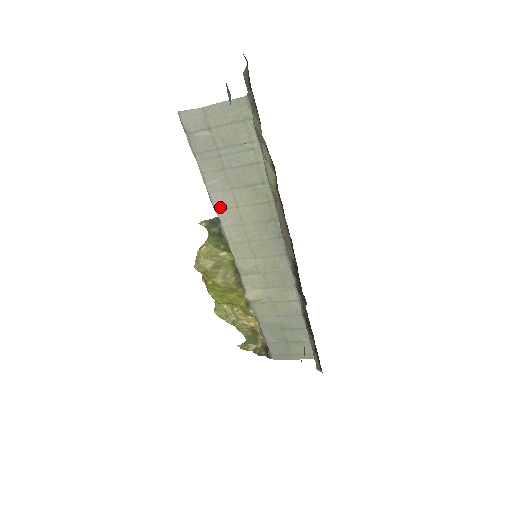
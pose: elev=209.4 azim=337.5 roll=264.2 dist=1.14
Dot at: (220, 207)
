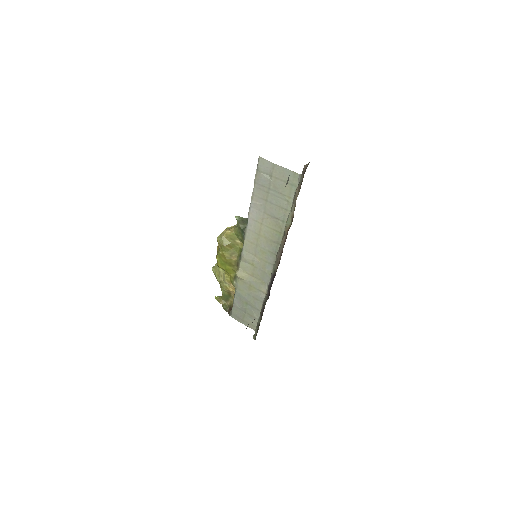
Dot at: (252, 217)
